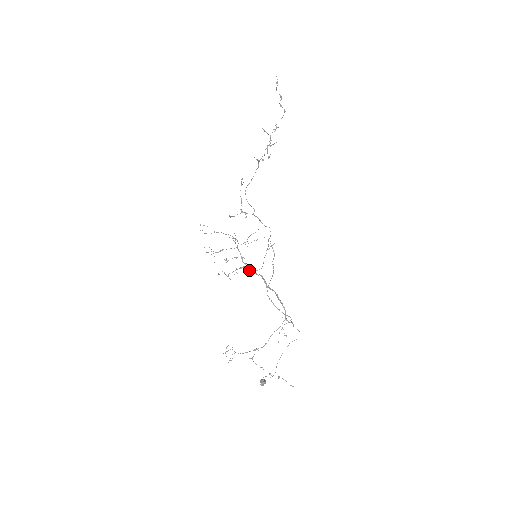
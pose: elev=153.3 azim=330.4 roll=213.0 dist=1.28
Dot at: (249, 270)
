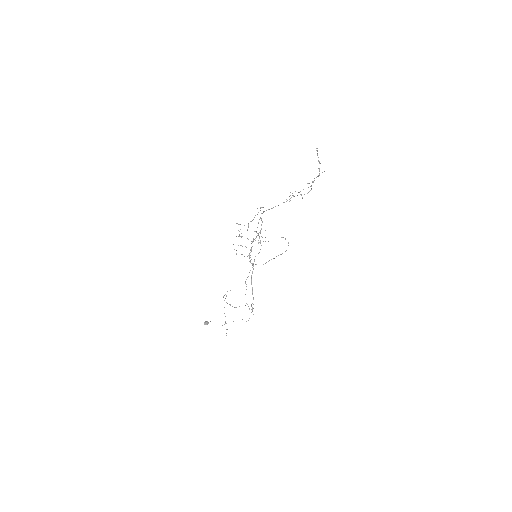
Dot at: (250, 260)
